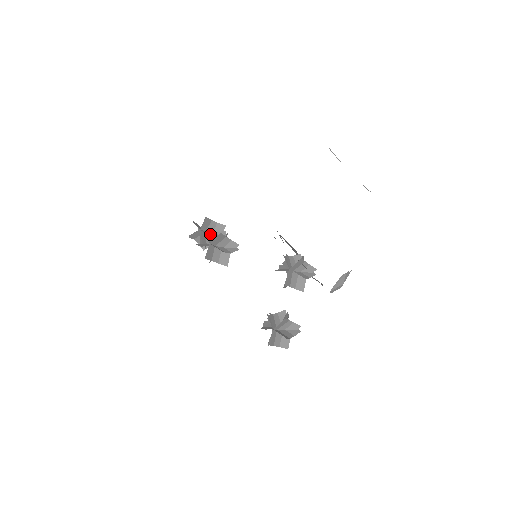
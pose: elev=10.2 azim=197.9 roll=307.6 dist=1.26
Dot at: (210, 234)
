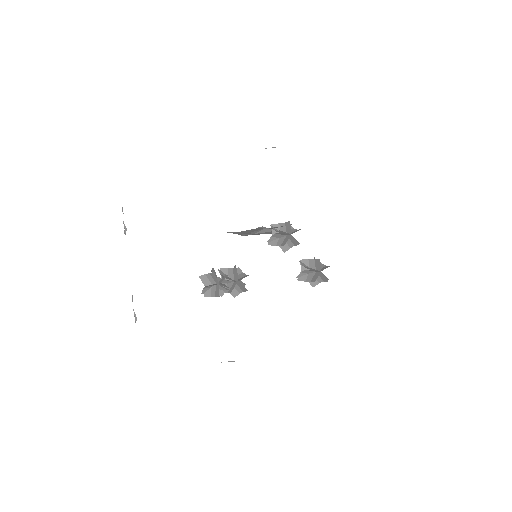
Dot at: (226, 278)
